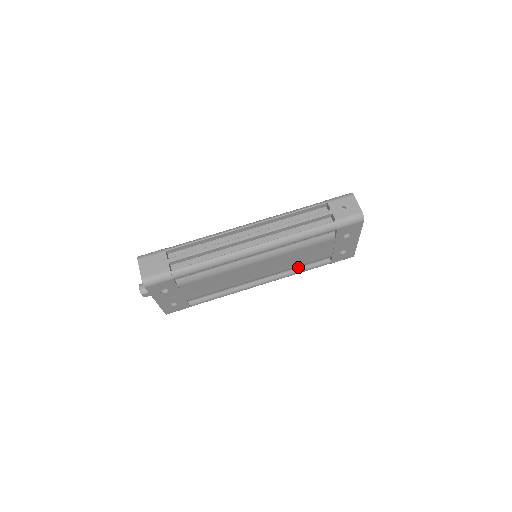
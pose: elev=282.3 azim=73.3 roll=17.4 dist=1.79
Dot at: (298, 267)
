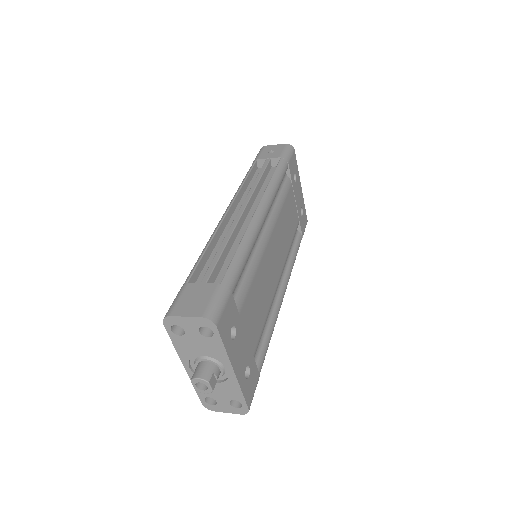
Dot at: (289, 254)
